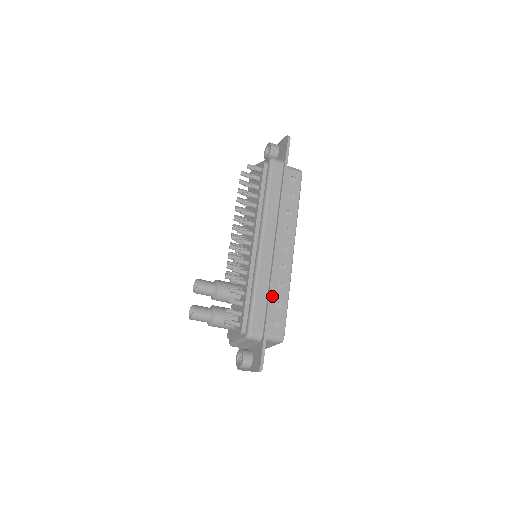
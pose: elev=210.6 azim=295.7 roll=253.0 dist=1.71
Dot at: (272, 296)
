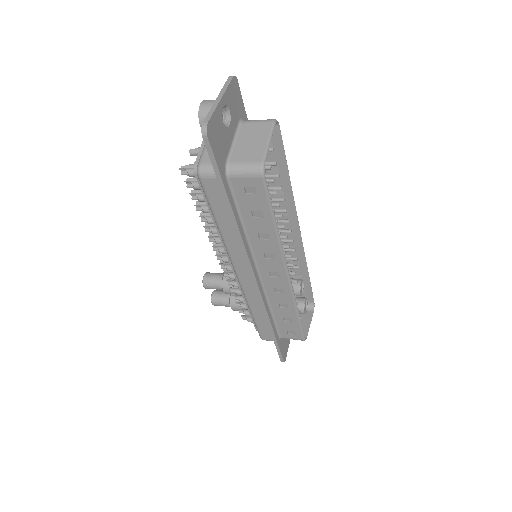
Dot at: (275, 313)
